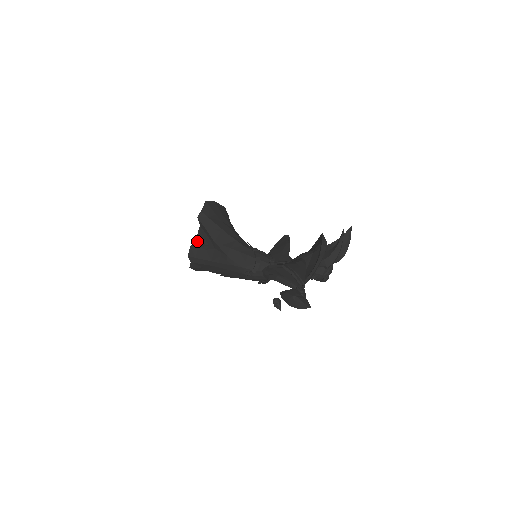
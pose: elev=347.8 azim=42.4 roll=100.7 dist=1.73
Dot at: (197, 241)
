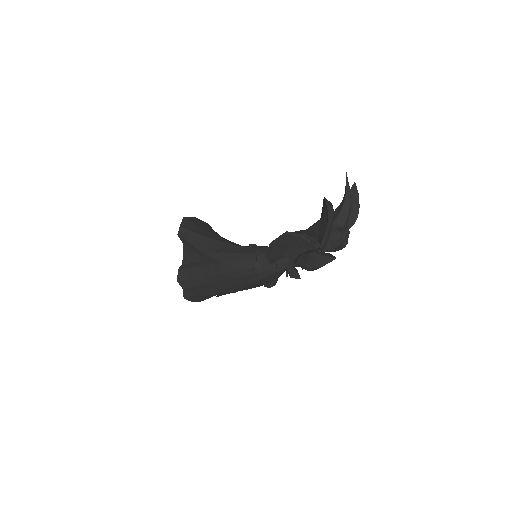
Dot at: (184, 263)
